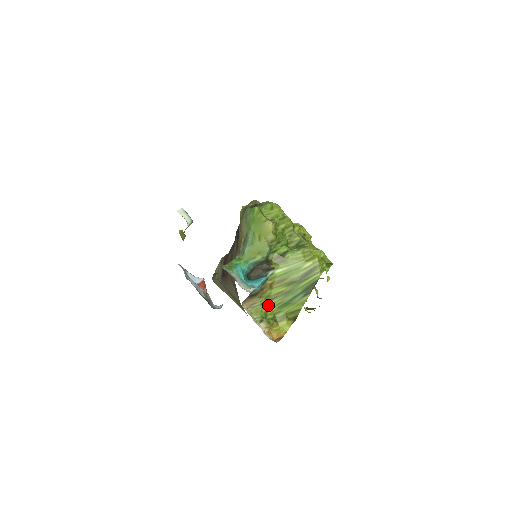
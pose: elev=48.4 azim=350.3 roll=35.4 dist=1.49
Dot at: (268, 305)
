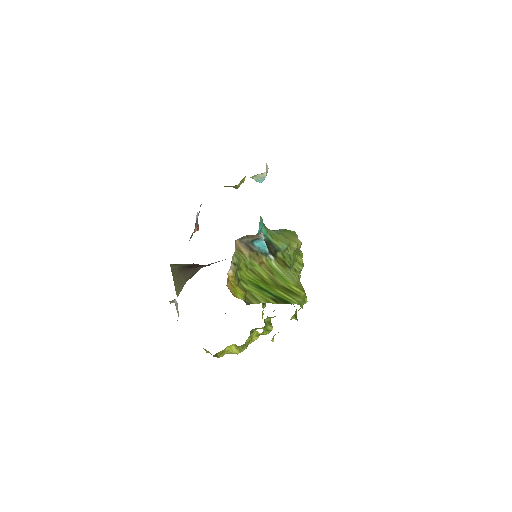
Dot at: (246, 269)
